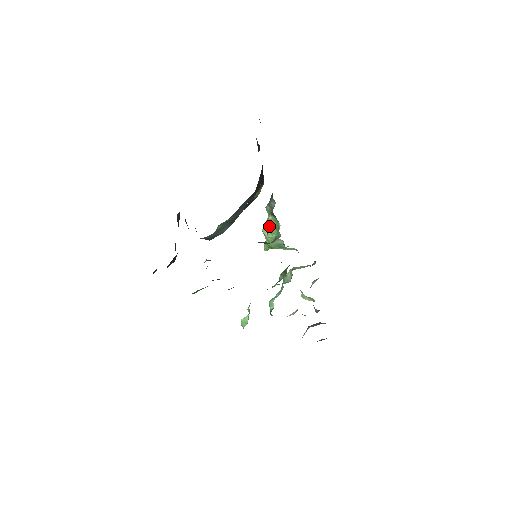
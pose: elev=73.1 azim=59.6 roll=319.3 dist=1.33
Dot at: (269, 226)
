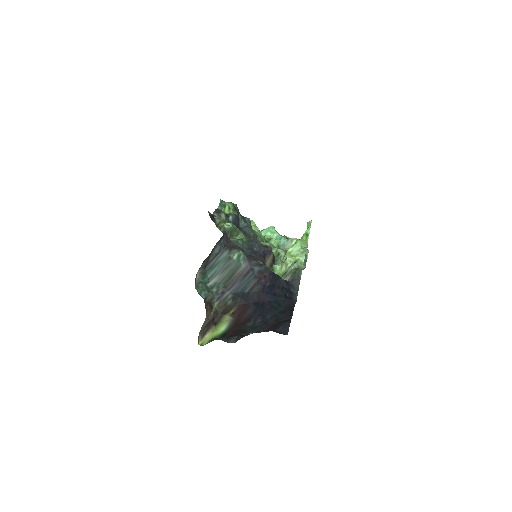
Dot at: (285, 263)
